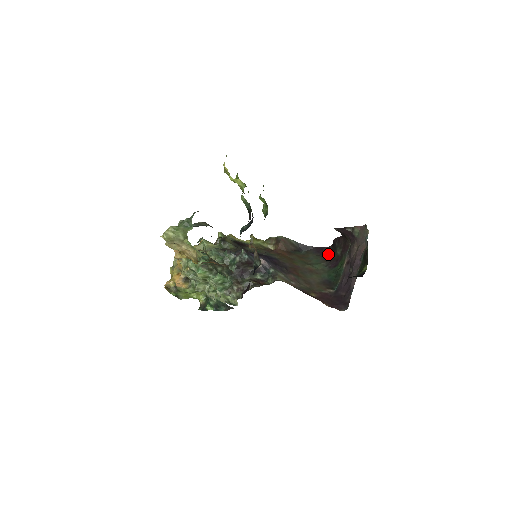
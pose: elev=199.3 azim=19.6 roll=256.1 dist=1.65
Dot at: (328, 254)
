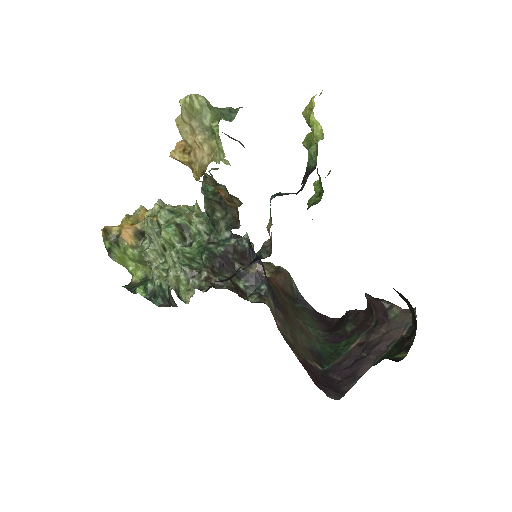
Dot at: (330, 325)
